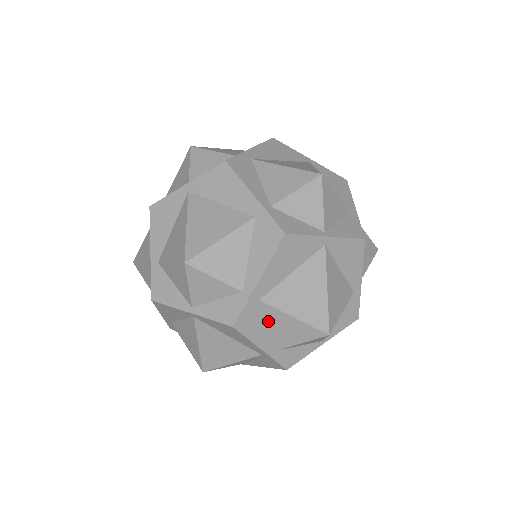
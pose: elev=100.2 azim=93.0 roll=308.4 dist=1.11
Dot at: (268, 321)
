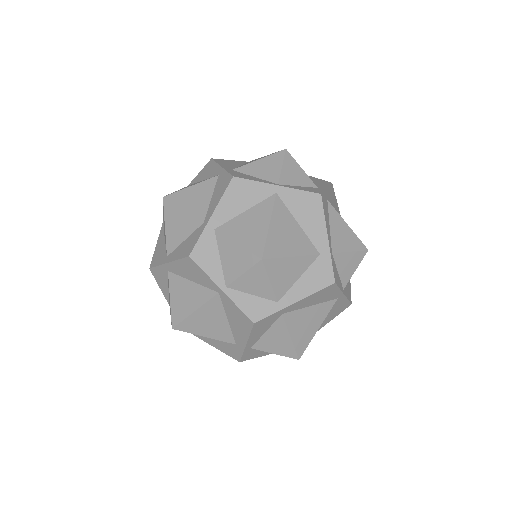
Dot at: occluded
